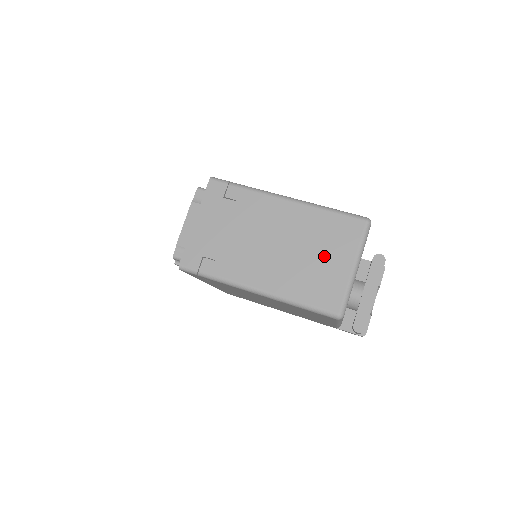
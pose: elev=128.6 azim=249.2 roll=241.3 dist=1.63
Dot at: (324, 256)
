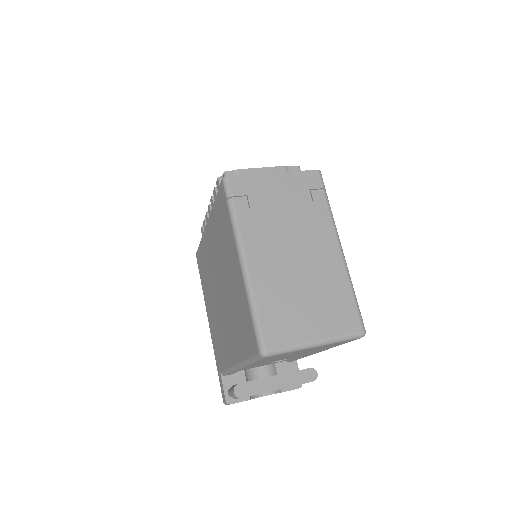
Dot at: (311, 308)
